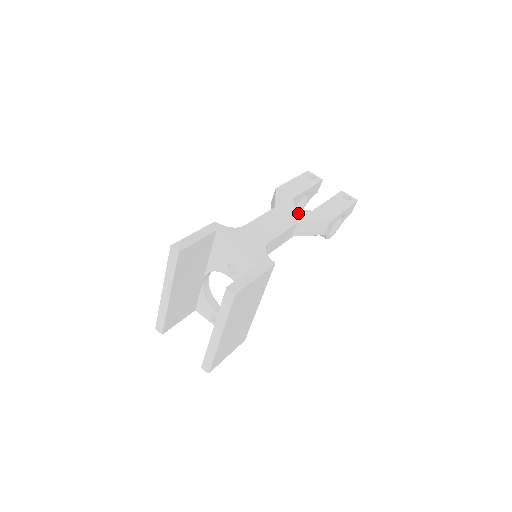
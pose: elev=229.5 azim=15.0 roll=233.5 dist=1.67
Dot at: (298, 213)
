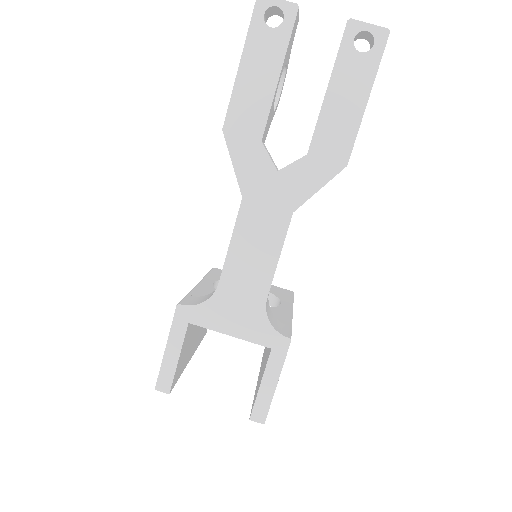
Dot at: (285, 184)
